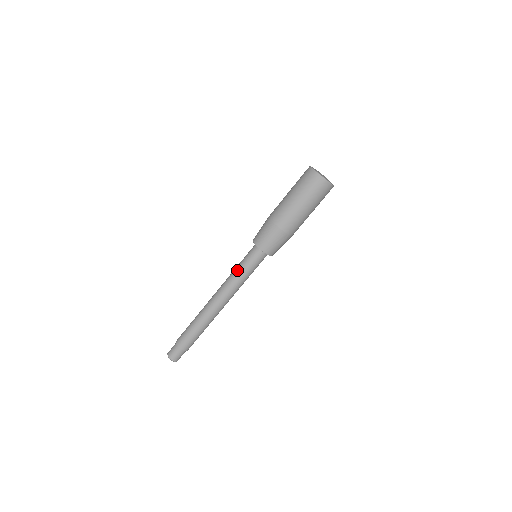
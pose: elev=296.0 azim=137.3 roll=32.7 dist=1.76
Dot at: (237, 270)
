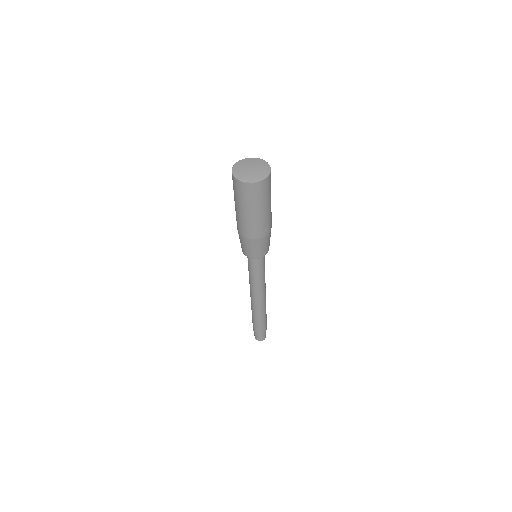
Dot at: occluded
